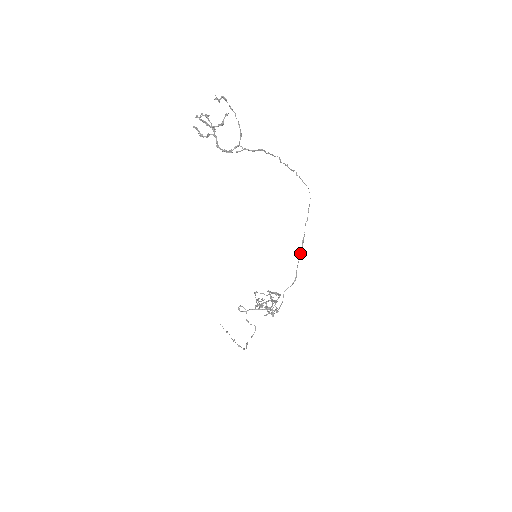
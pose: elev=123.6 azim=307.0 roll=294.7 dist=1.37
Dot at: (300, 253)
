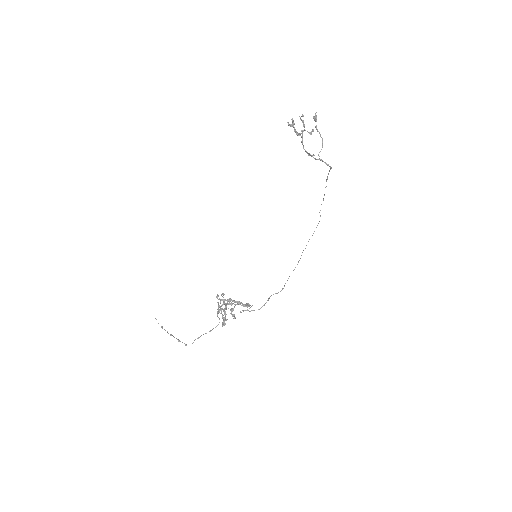
Dot at: (293, 270)
